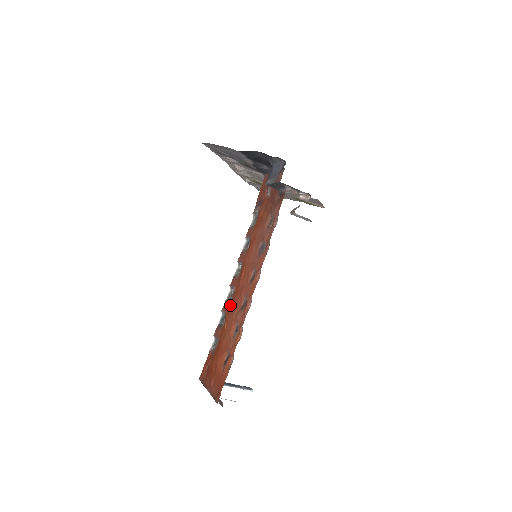
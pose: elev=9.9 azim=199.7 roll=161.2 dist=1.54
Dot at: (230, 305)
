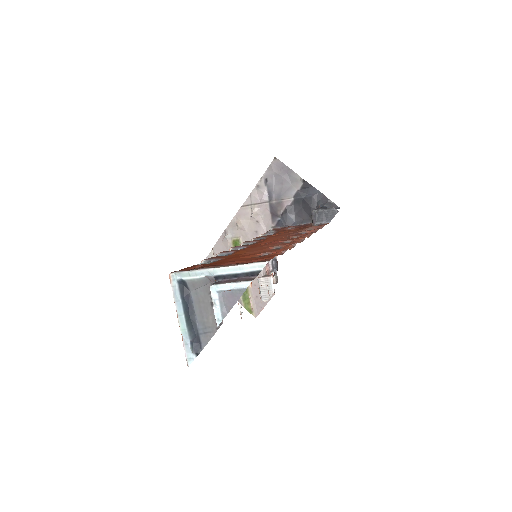
Dot at: (246, 248)
